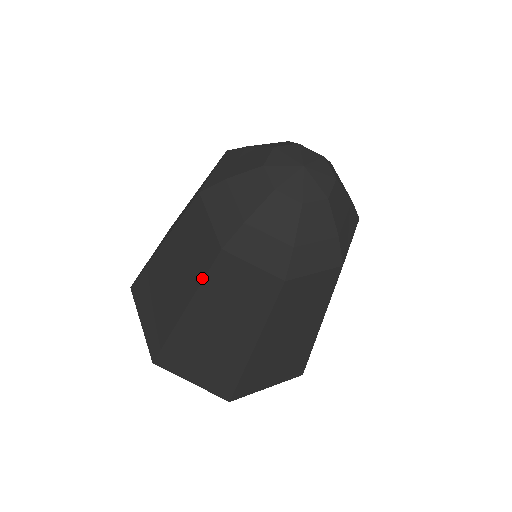
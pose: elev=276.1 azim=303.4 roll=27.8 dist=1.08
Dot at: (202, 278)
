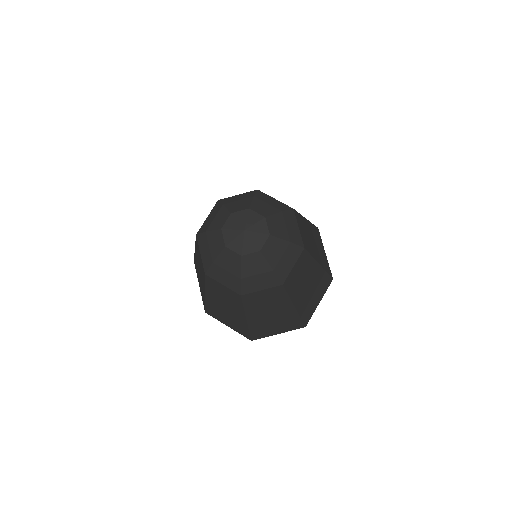
Dot at: (242, 307)
